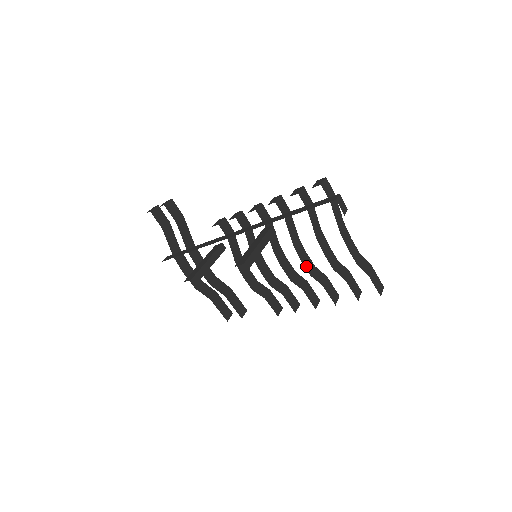
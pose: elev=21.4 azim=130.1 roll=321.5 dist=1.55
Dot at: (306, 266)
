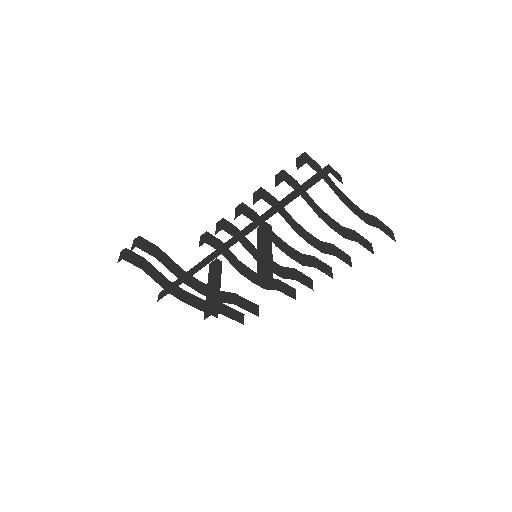
Dot at: (315, 246)
